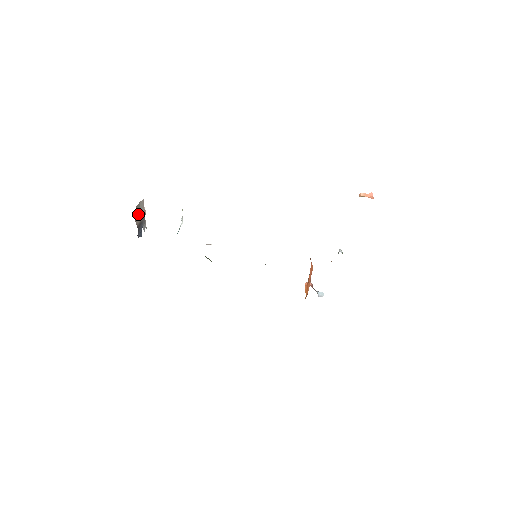
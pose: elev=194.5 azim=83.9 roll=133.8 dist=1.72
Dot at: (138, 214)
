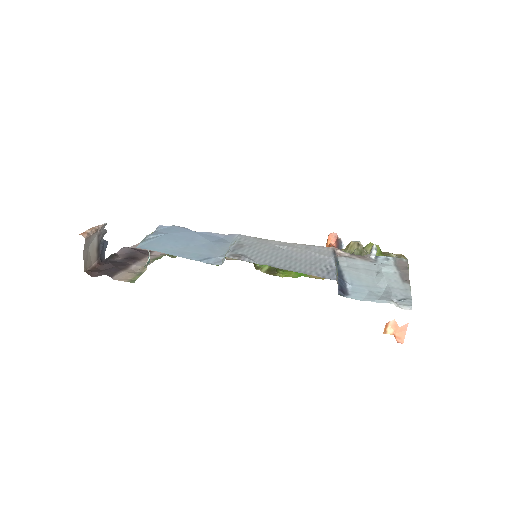
Dot at: (89, 253)
